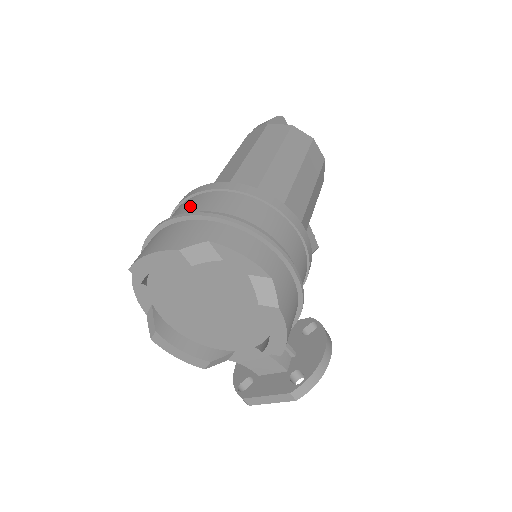
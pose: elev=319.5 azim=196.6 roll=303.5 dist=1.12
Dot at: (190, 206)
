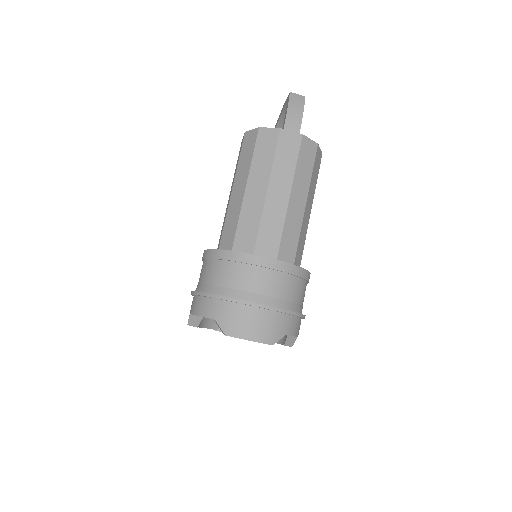
Dot at: (267, 286)
